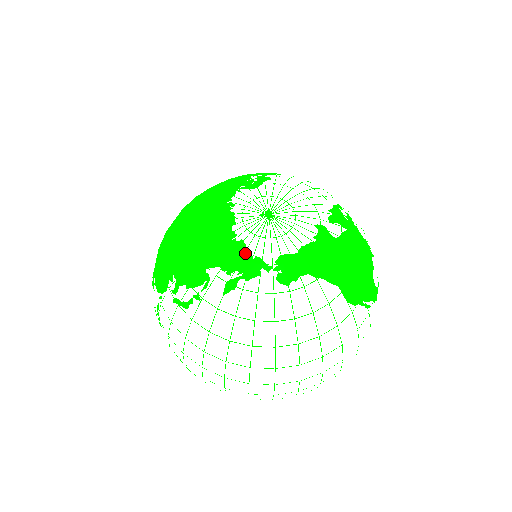
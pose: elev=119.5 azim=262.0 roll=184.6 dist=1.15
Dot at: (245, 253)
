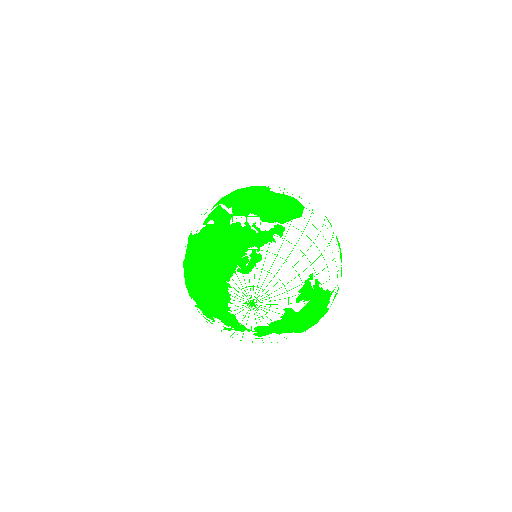
Dot at: (235, 321)
